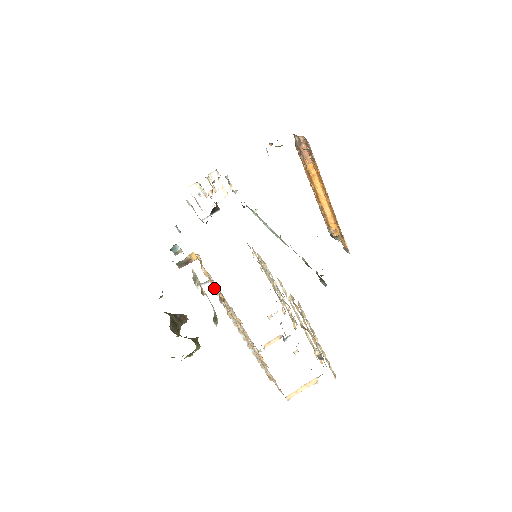
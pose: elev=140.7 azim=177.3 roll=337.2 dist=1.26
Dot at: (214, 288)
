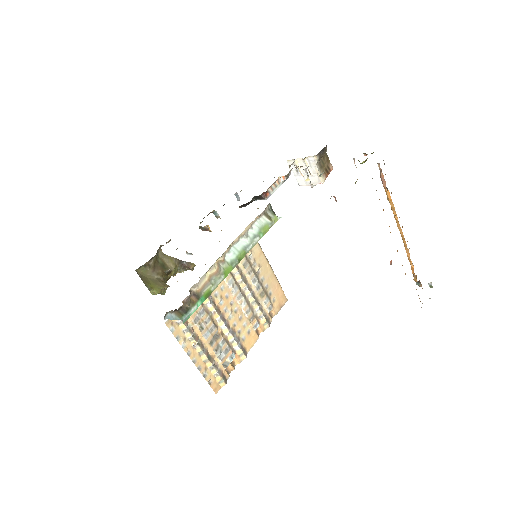
Dot at: occluded
